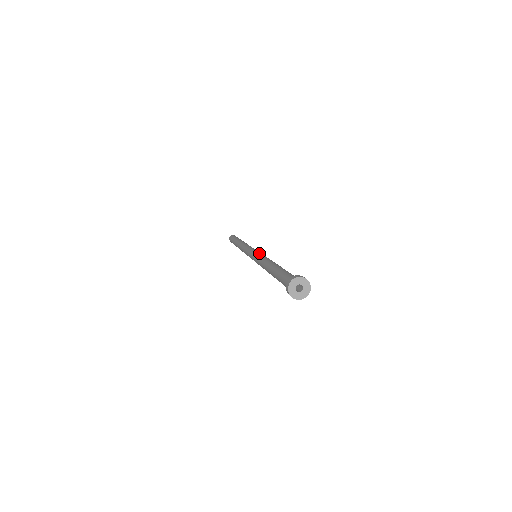
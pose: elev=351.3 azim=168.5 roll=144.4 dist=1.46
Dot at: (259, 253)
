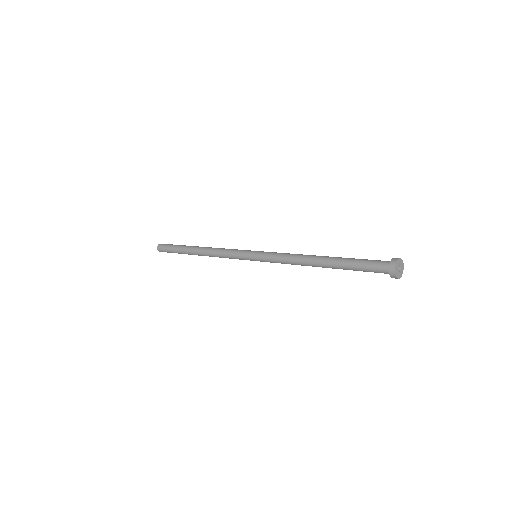
Dot at: (267, 253)
